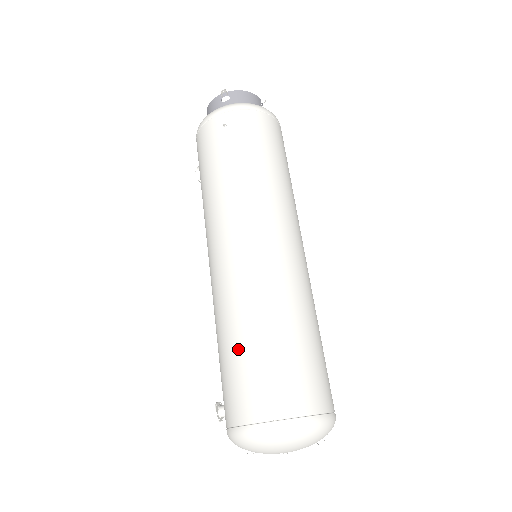
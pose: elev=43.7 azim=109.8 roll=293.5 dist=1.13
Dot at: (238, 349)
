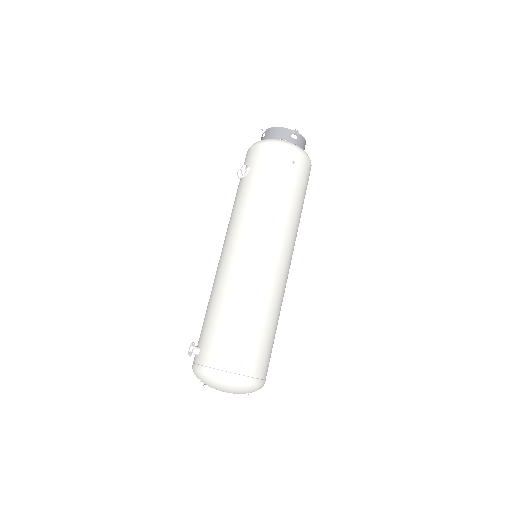
Dot at: (244, 323)
